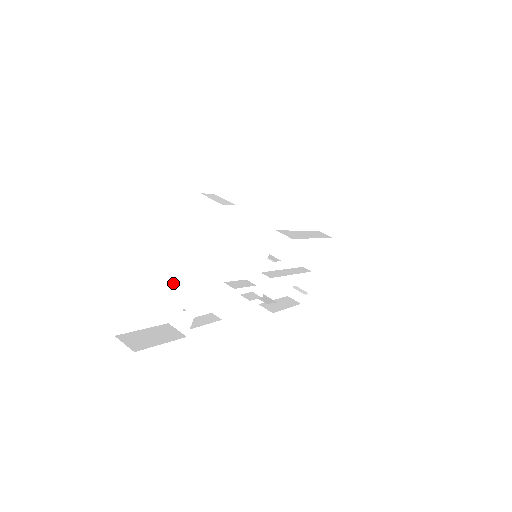
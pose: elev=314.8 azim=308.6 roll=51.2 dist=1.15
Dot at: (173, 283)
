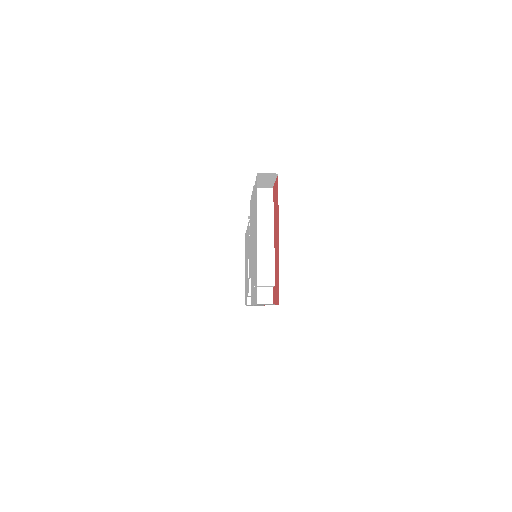
Dot at: (259, 266)
